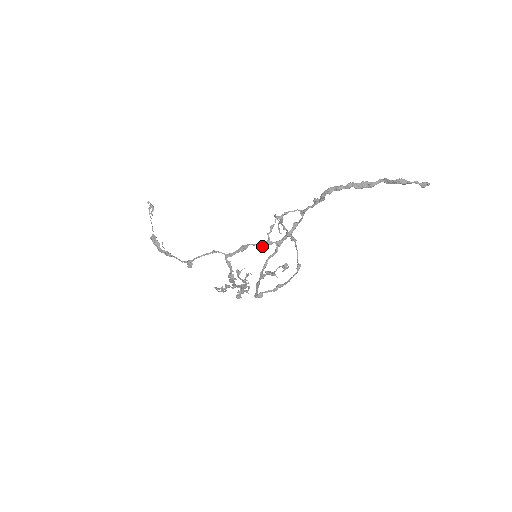
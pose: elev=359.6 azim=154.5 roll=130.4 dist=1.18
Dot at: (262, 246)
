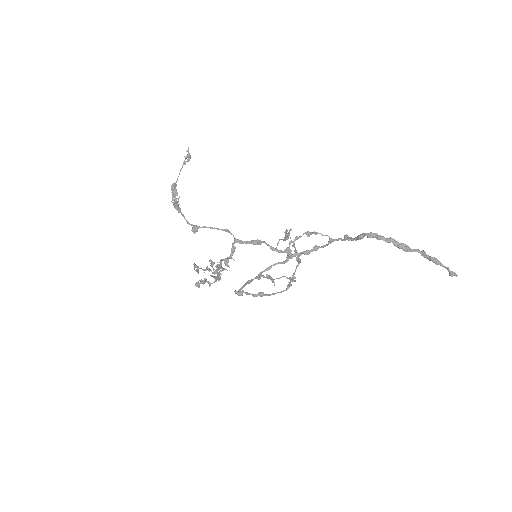
Dot at: (274, 250)
